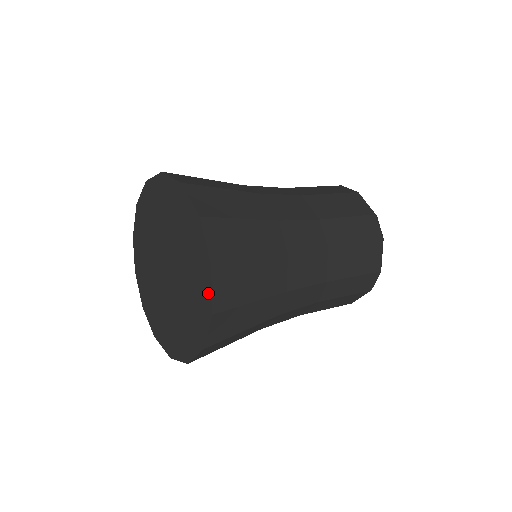
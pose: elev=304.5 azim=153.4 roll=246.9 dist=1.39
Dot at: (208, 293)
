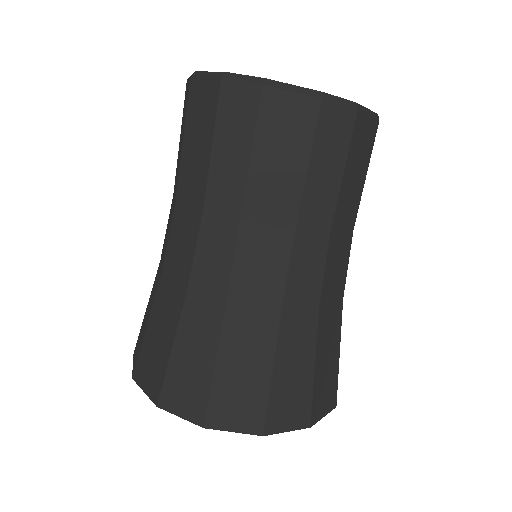
Dot at: occluded
